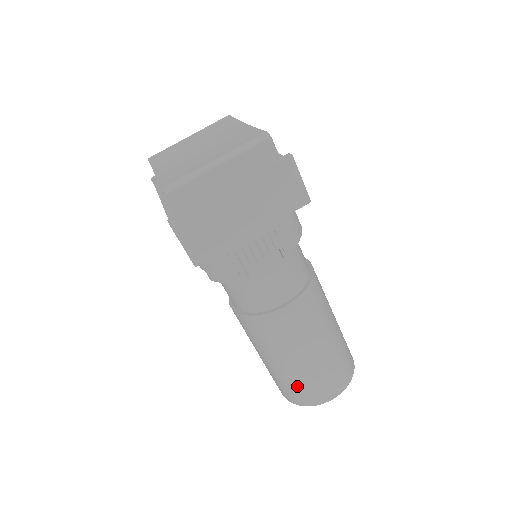
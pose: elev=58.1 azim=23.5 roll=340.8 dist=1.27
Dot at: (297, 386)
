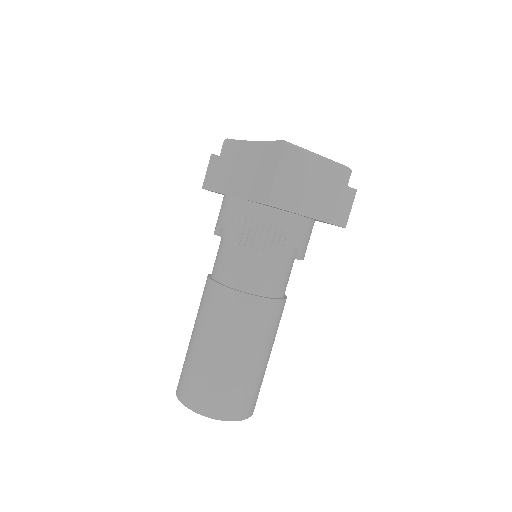
Dot at: (218, 387)
